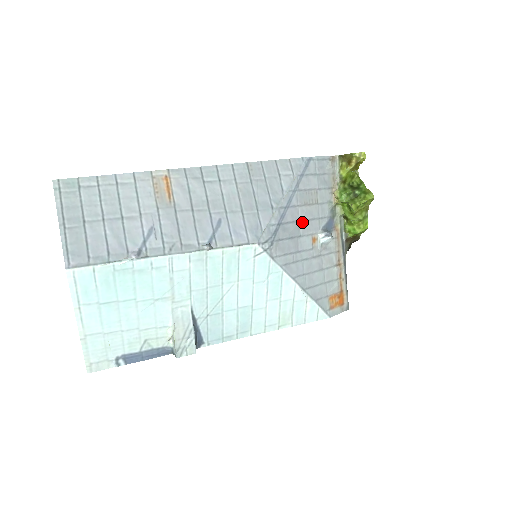
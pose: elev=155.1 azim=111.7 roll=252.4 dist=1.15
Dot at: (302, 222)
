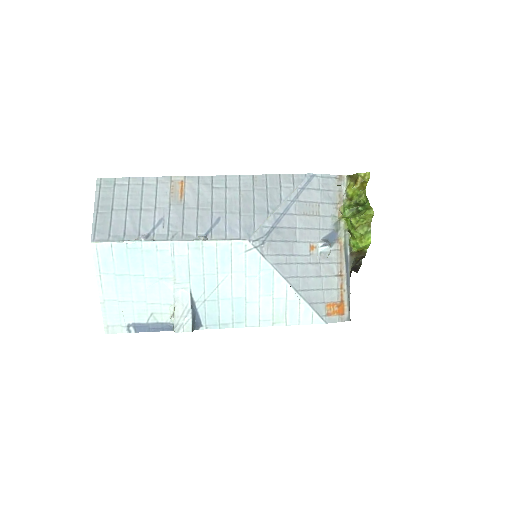
Dot at: (299, 229)
